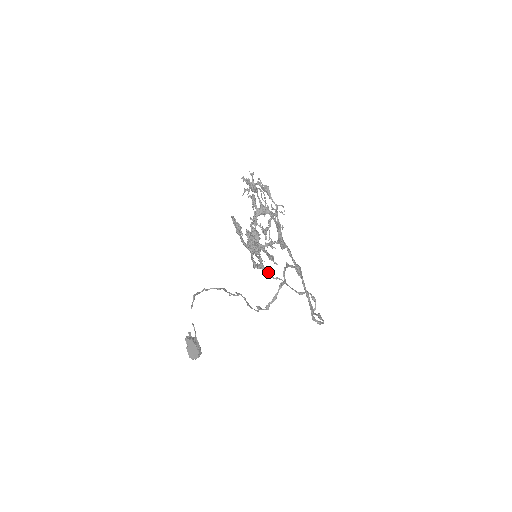
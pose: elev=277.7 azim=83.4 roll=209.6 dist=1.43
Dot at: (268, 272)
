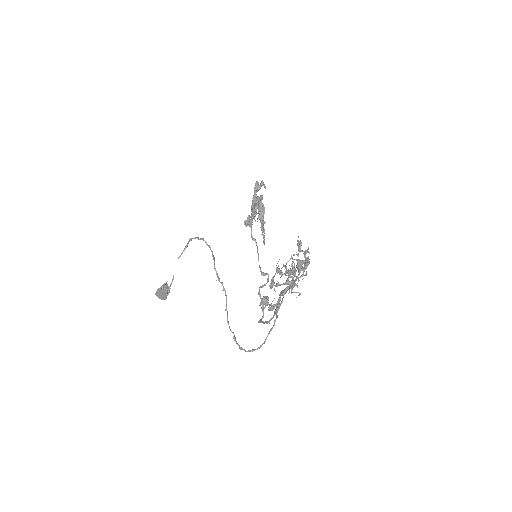
Dot at: occluded
